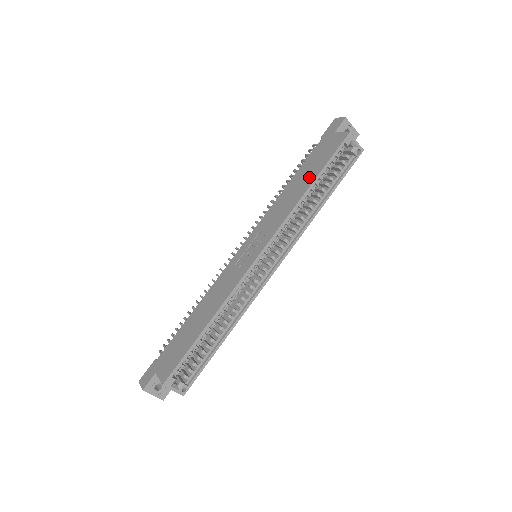
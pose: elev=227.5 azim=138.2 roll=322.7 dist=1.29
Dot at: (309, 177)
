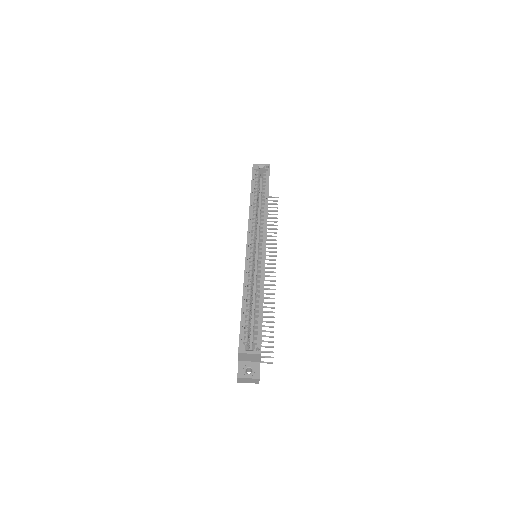
Dot at: occluded
